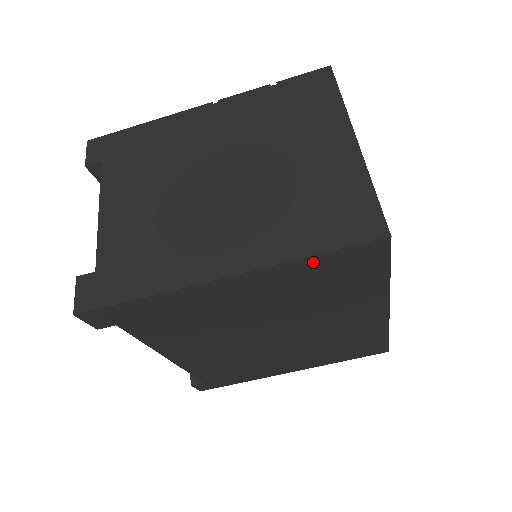
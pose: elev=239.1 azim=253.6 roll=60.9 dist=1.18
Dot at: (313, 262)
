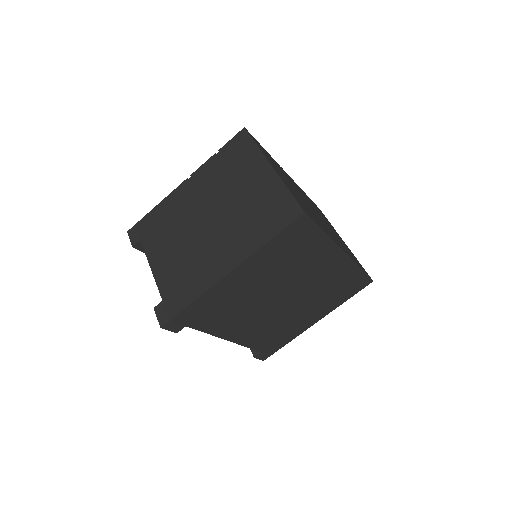
Dot at: (272, 244)
